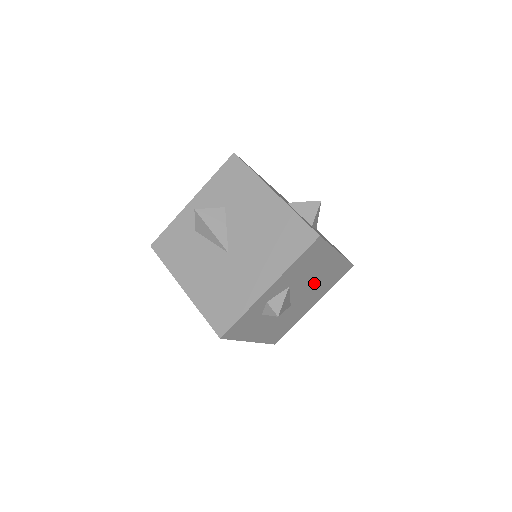
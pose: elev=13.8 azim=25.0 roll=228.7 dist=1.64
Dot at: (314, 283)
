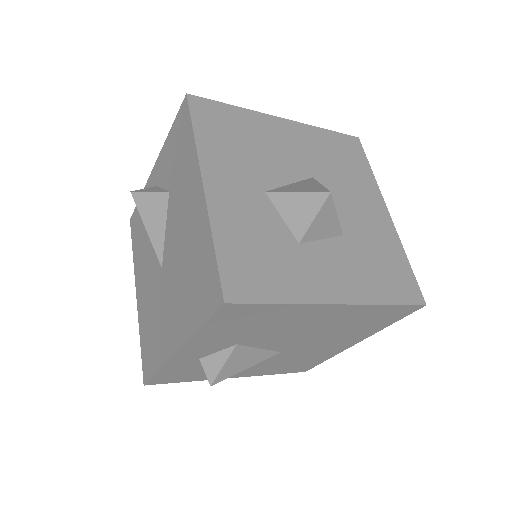
Dot at: (314, 332)
